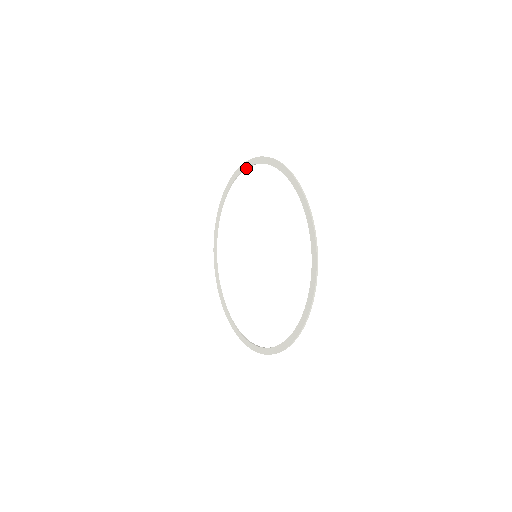
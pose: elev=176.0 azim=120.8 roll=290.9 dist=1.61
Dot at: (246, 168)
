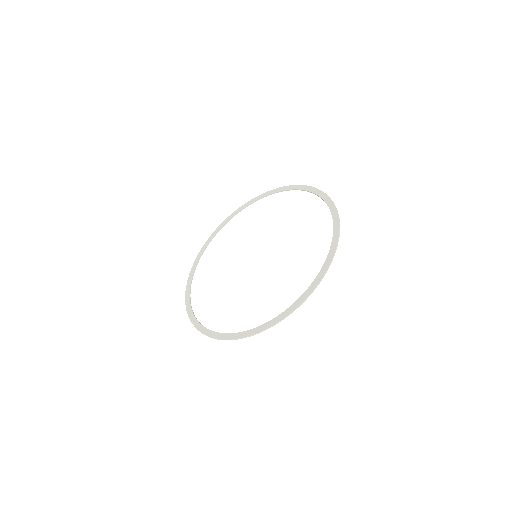
Dot at: occluded
